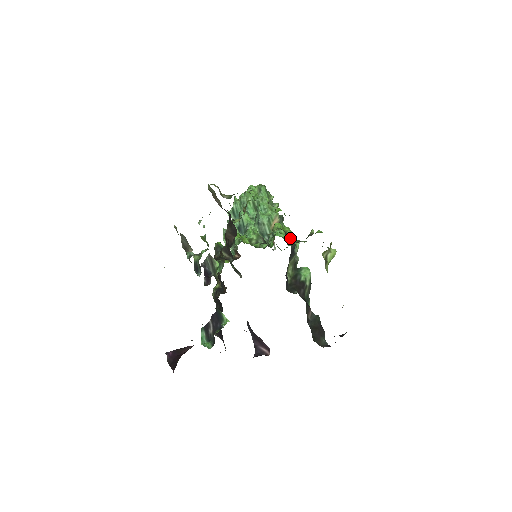
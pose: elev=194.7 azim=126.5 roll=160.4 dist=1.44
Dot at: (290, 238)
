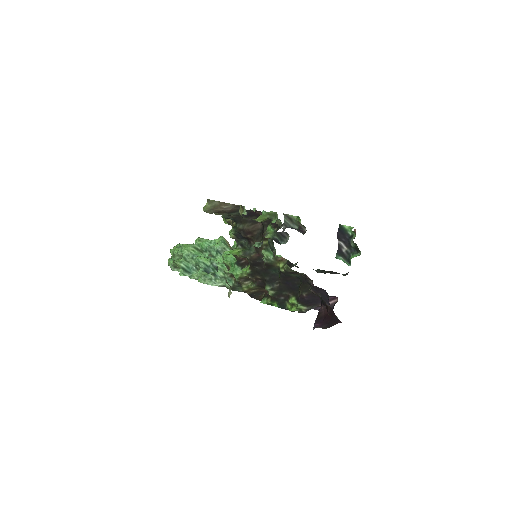
Dot at: occluded
